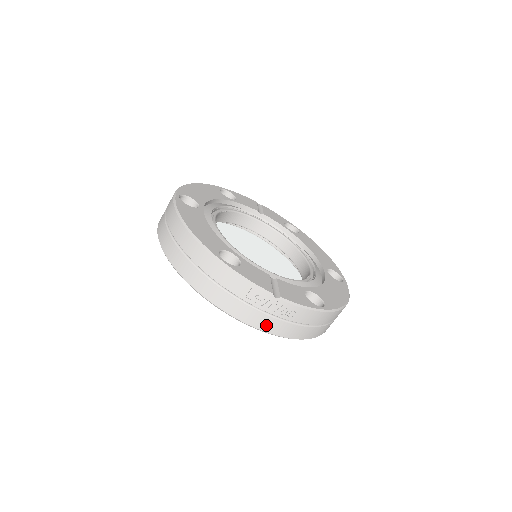
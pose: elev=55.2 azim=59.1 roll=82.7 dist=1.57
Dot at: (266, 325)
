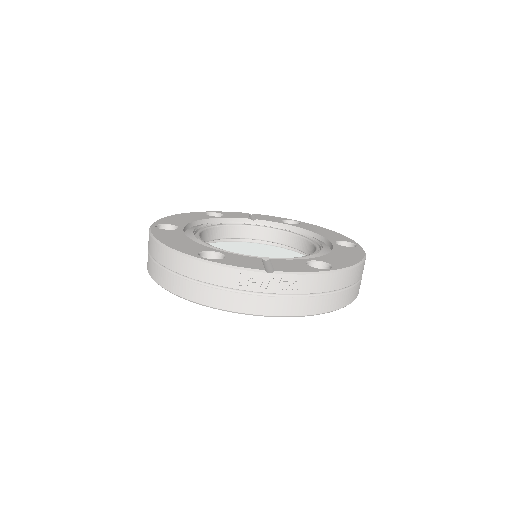
Dot at: (274, 308)
